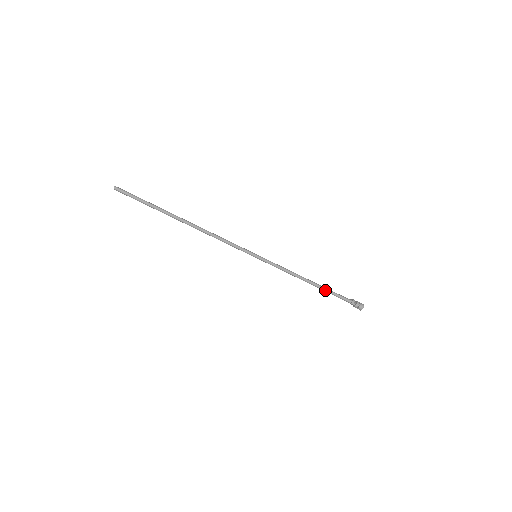
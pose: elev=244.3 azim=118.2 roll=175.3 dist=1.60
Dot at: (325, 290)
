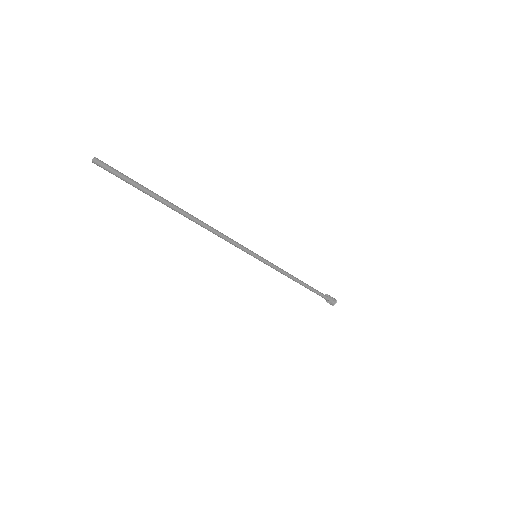
Dot at: (310, 288)
